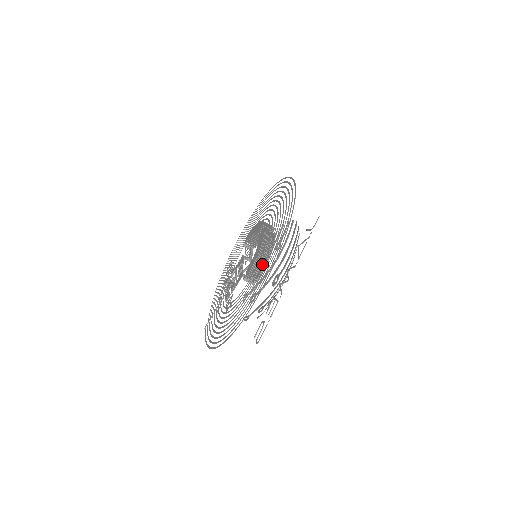
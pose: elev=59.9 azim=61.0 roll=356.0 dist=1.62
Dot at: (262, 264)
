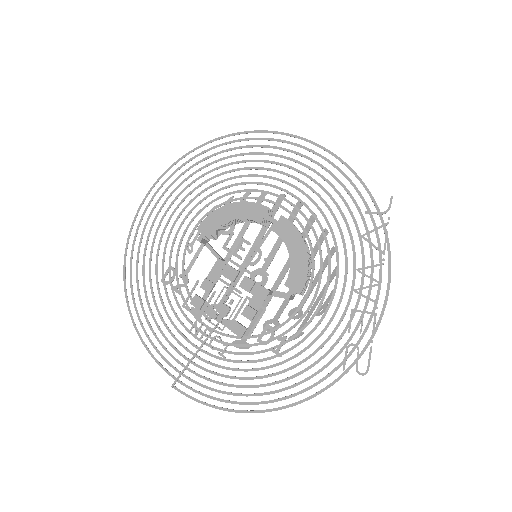
Dot at: (337, 272)
